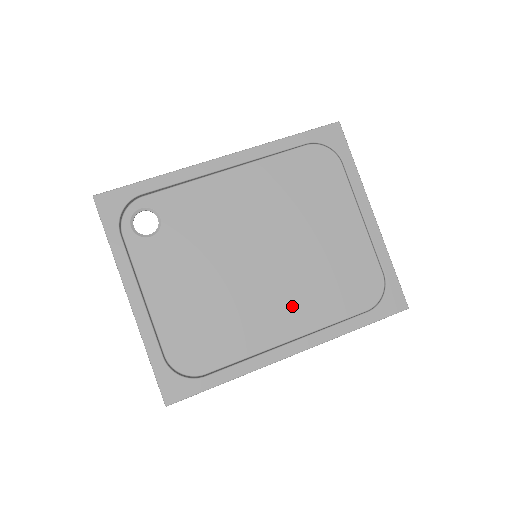
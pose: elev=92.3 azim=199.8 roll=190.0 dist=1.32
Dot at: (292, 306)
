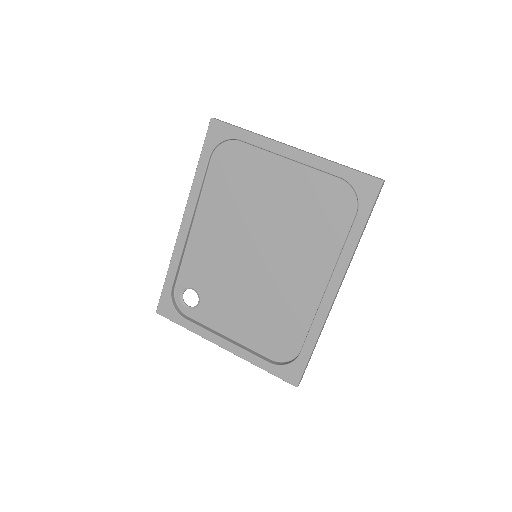
Dot at: (306, 263)
